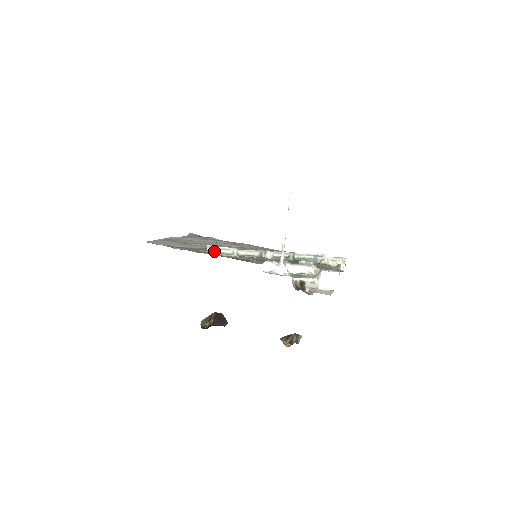
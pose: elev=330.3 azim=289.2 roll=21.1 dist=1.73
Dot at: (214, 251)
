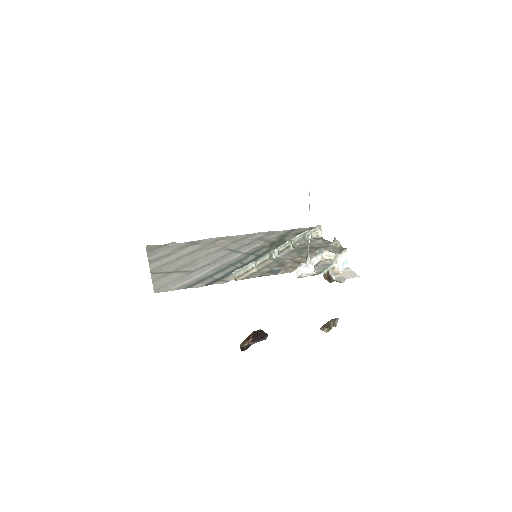
Dot at: (238, 274)
